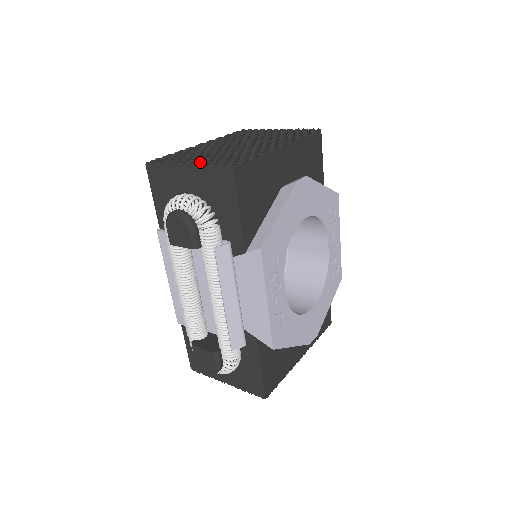
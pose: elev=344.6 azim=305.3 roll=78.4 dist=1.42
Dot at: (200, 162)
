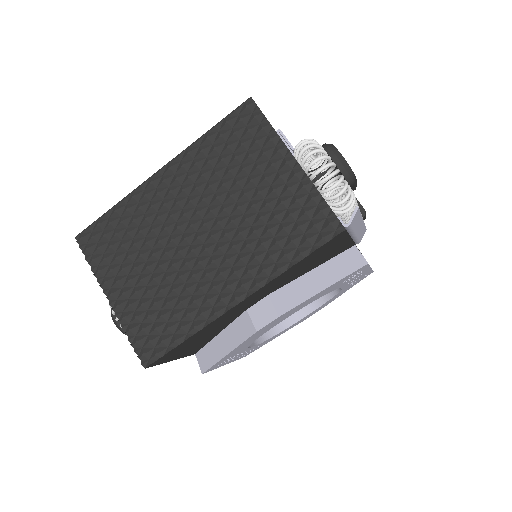
Dot at: (124, 302)
